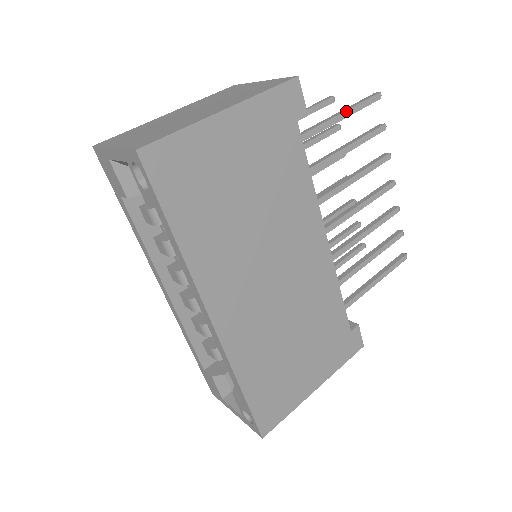
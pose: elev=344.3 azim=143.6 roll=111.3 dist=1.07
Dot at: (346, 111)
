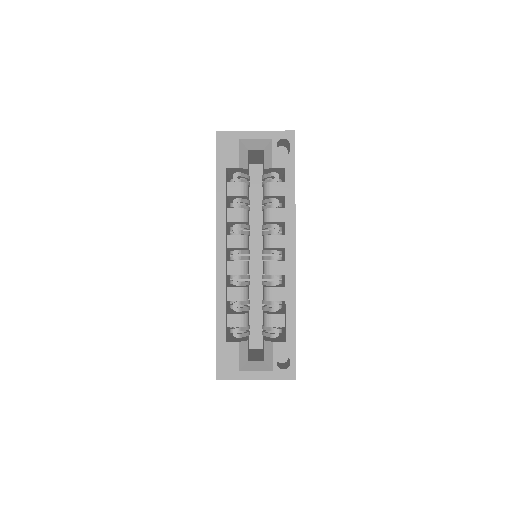
Dot at: occluded
